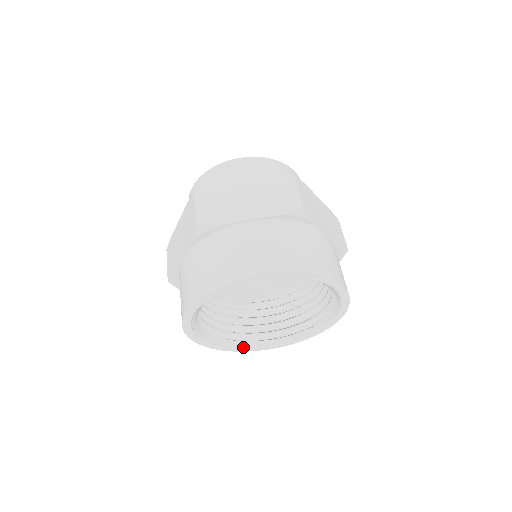
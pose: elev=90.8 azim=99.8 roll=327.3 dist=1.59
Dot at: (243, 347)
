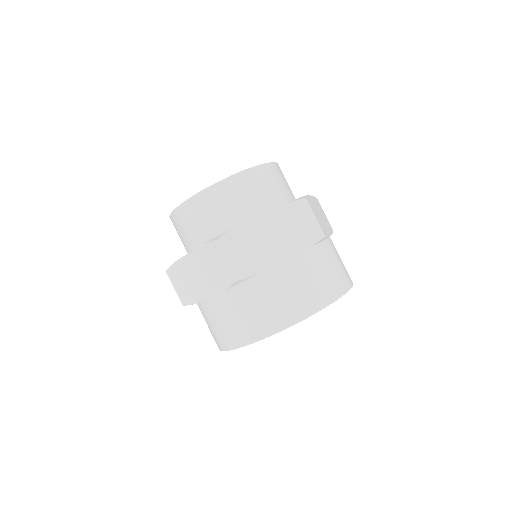
Dot at: occluded
